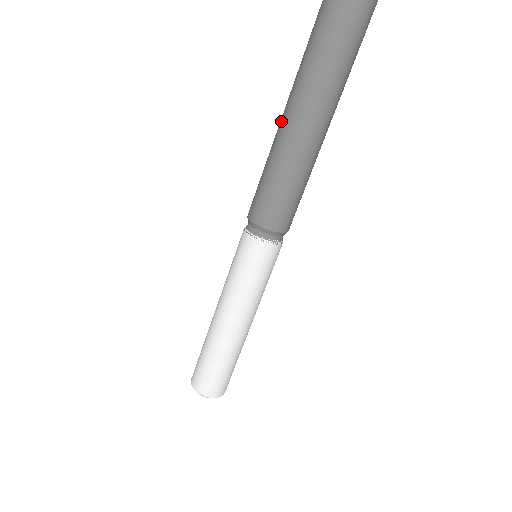
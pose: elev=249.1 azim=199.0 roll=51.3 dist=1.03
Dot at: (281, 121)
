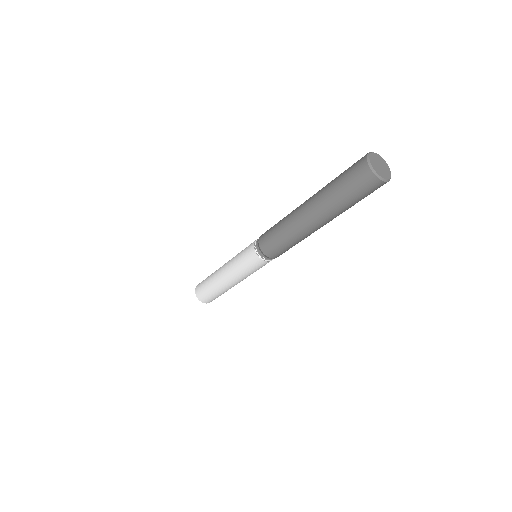
Dot at: (298, 211)
